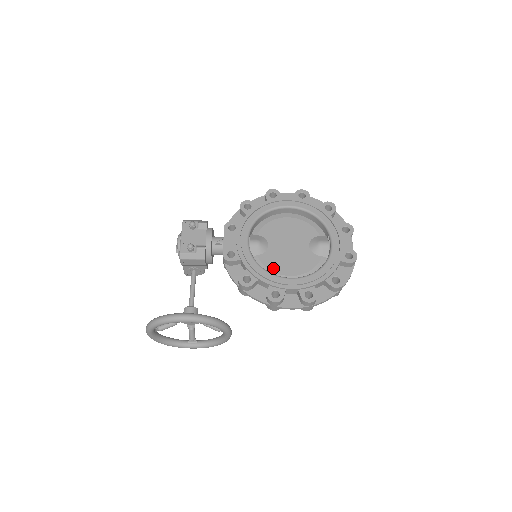
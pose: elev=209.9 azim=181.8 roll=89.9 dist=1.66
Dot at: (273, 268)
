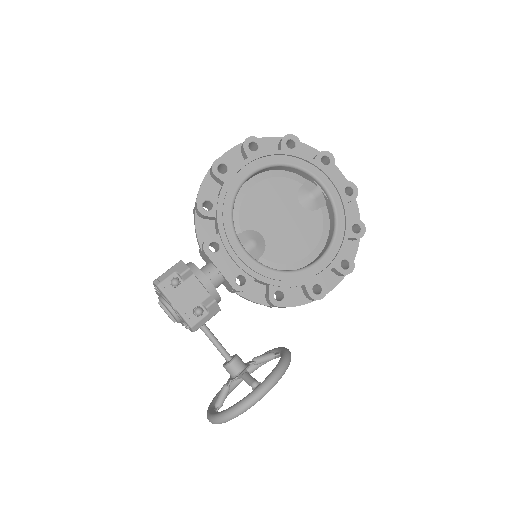
Dot at: (287, 259)
